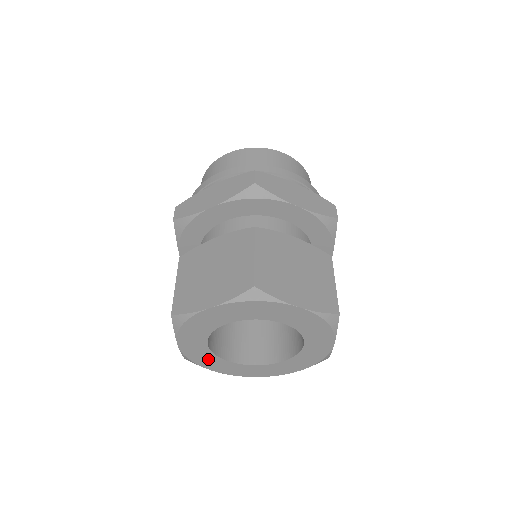
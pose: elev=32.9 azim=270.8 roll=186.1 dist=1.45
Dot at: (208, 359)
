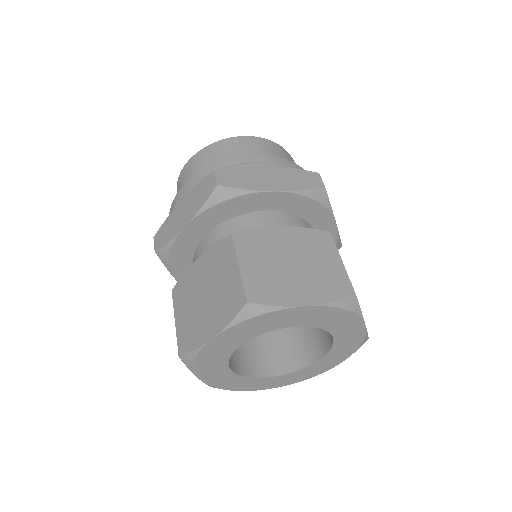
Dot at: (241, 383)
